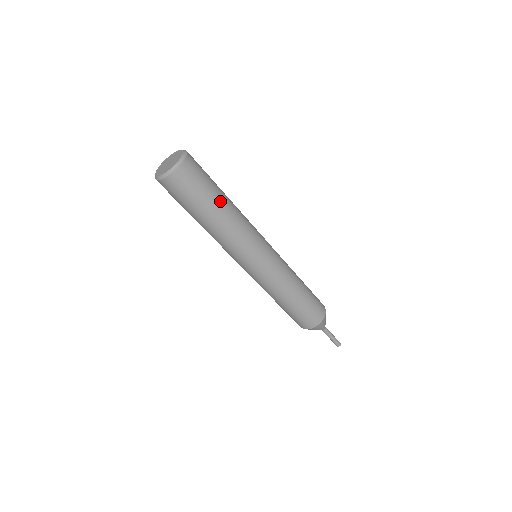
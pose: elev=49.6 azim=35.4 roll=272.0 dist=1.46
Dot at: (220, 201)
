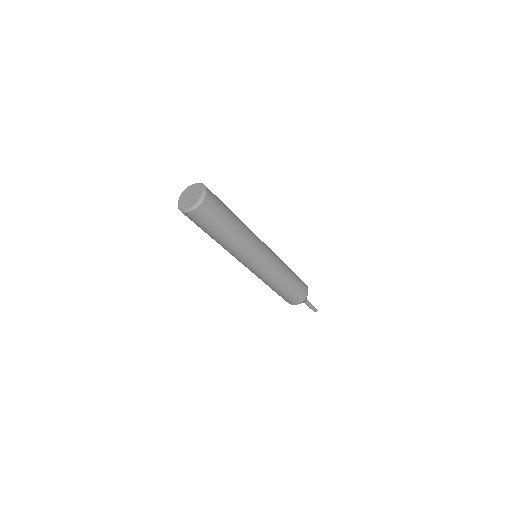
Dot at: (233, 215)
